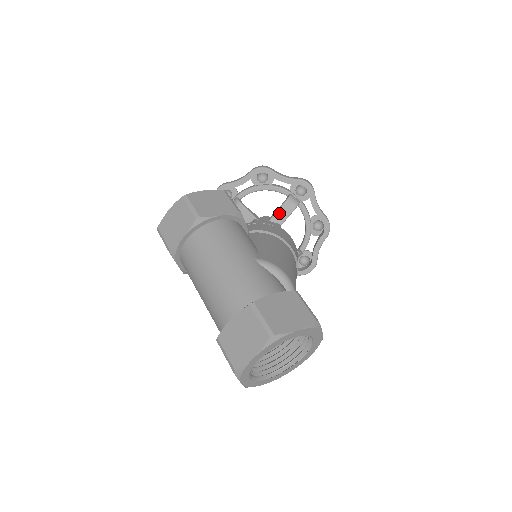
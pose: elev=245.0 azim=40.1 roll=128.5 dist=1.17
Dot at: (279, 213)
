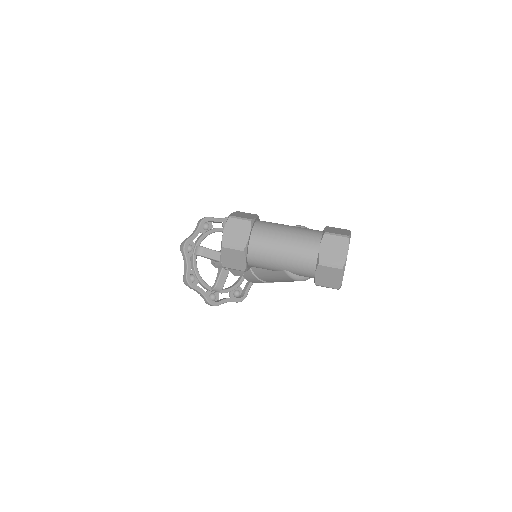
Dot at: occluded
